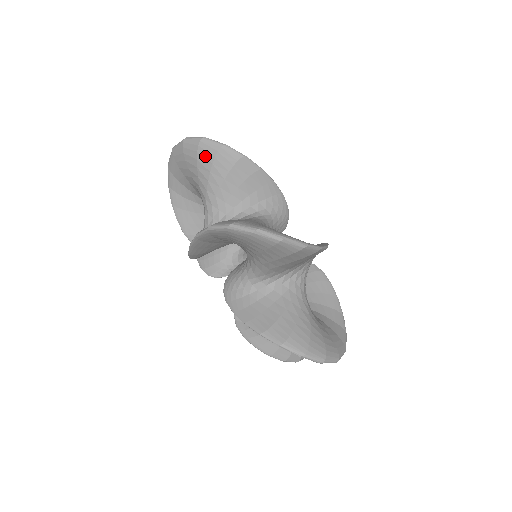
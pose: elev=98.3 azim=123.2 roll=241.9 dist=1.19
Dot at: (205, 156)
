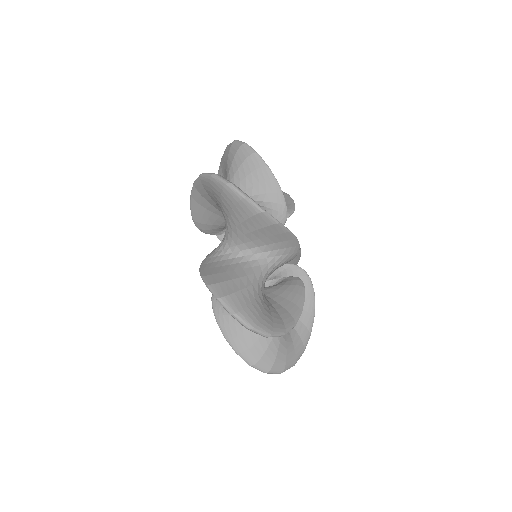
Dot at: occluded
